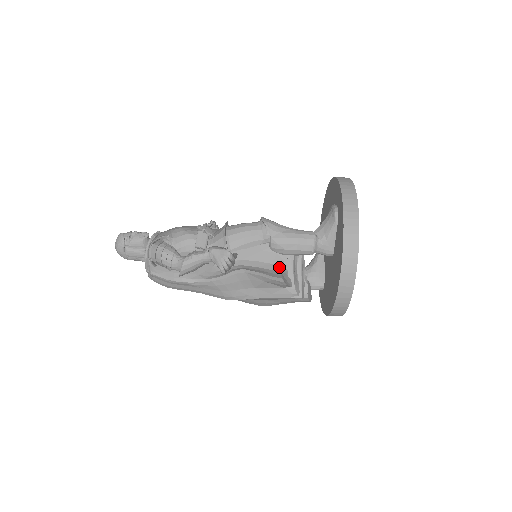
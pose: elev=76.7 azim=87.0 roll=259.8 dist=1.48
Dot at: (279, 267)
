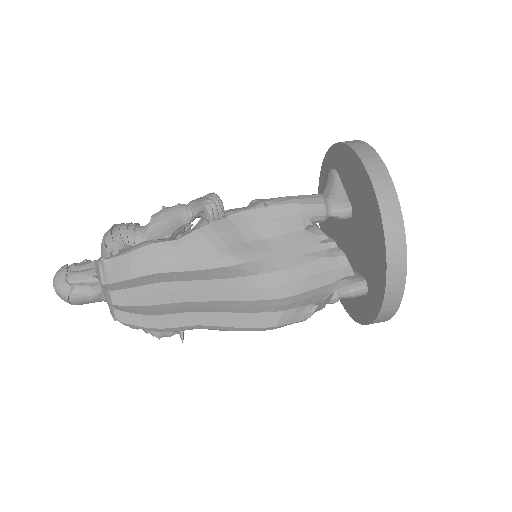
Dot at: occluded
